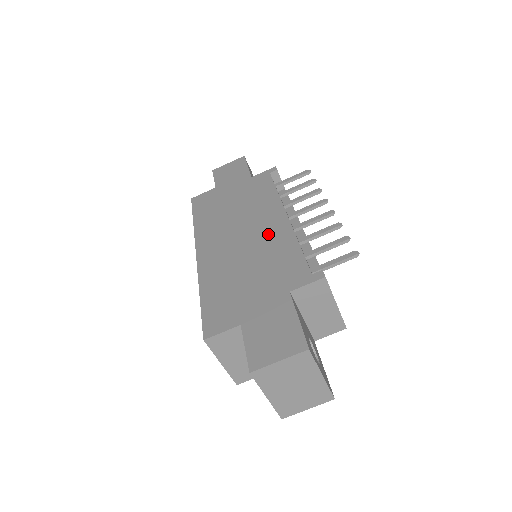
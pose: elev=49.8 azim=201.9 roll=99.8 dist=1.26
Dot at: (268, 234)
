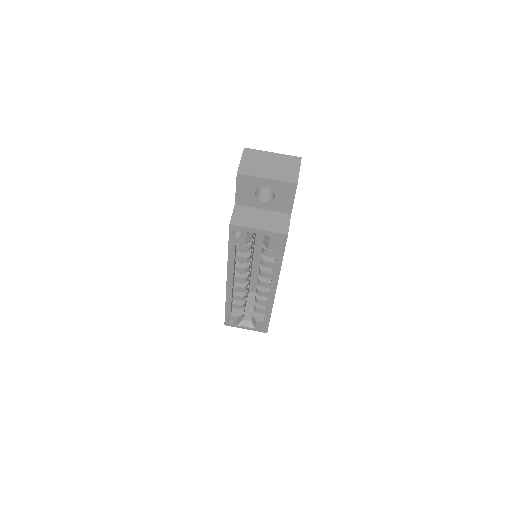
Dot at: occluded
